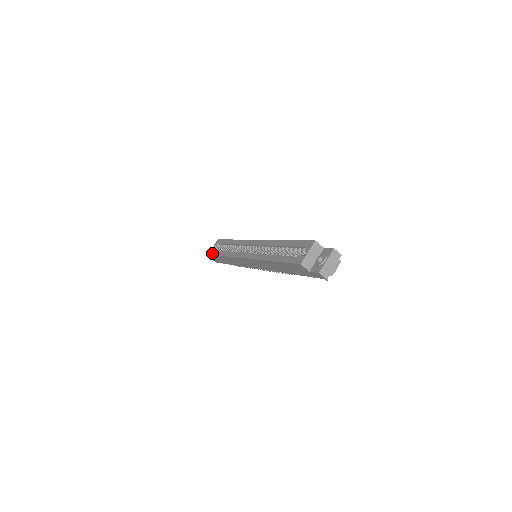
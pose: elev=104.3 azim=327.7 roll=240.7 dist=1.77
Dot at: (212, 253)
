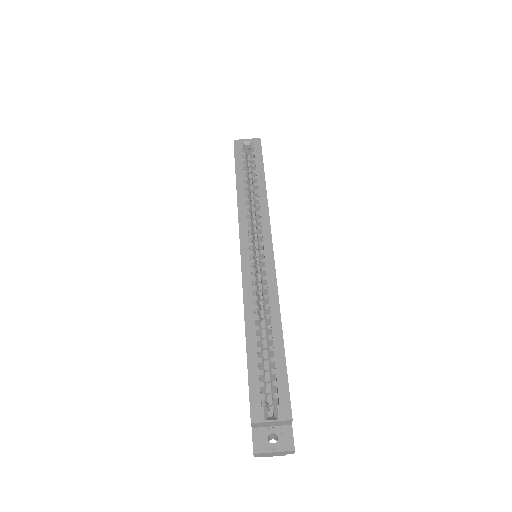
Dot at: (236, 153)
